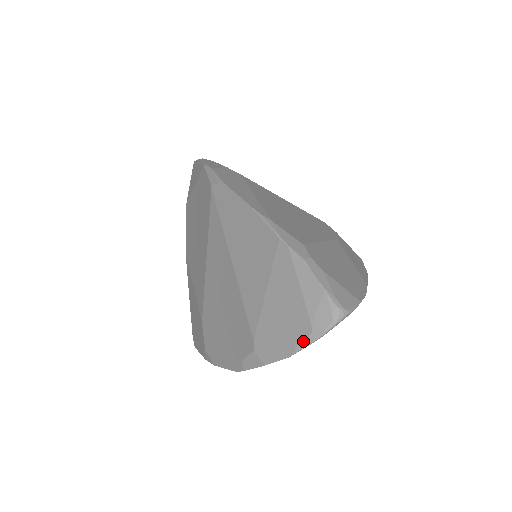
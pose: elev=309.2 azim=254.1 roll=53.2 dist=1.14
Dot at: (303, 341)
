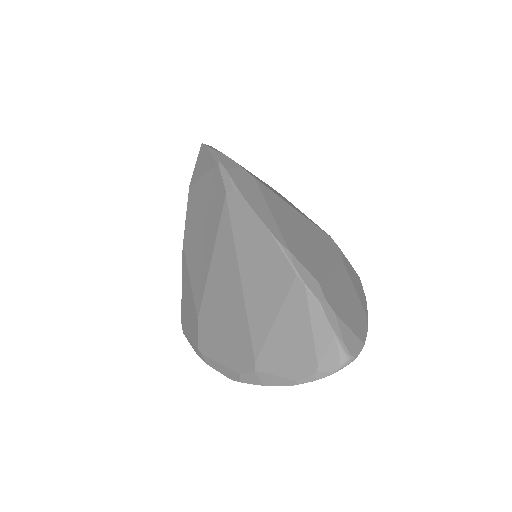
Dot at: (307, 377)
